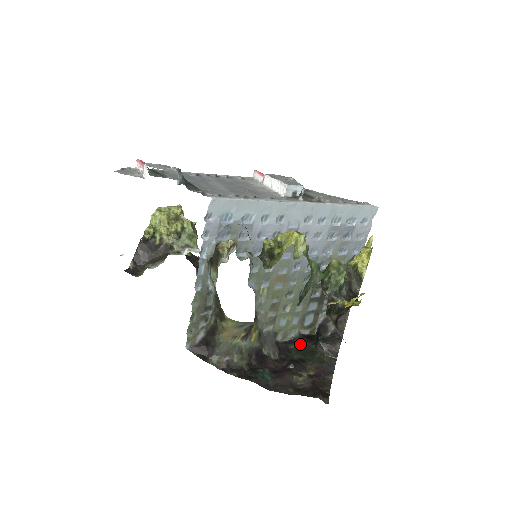
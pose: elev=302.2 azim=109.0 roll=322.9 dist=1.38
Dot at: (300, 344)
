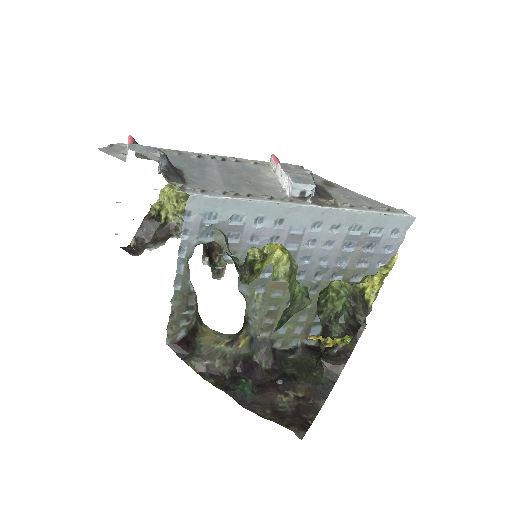
Dot at: (300, 356)
